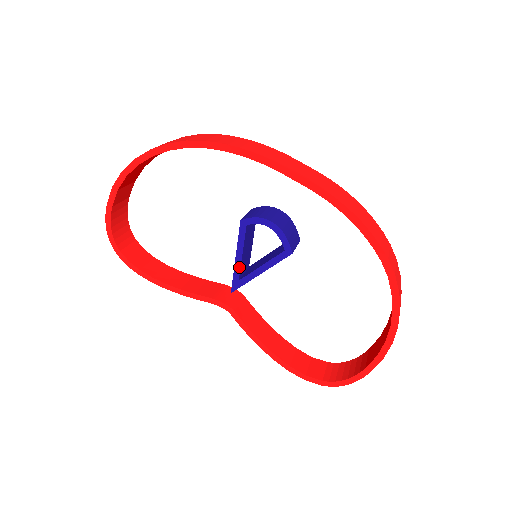
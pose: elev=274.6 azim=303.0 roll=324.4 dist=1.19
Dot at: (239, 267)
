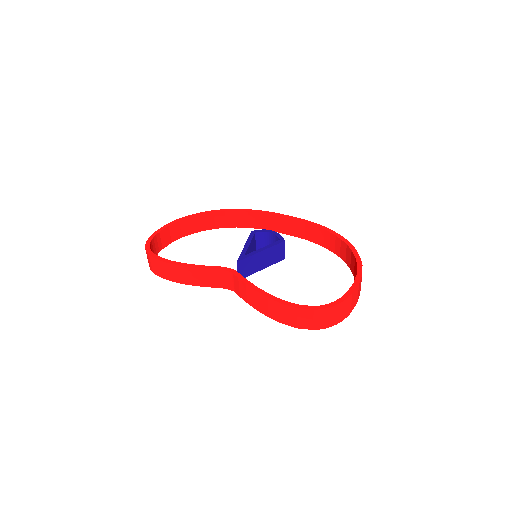
Dot at: (246, 249)
